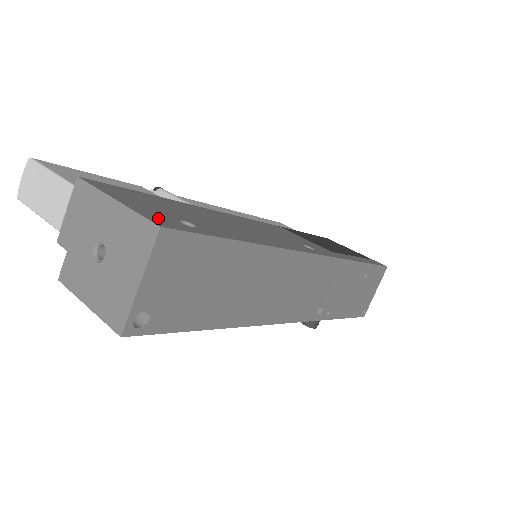
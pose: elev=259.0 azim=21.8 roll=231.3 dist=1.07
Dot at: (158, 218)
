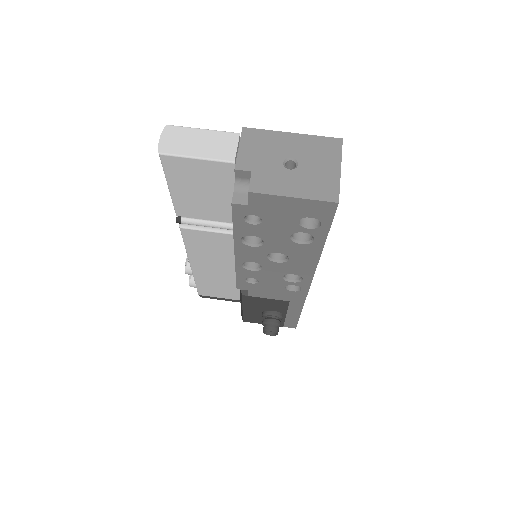
Dot at: occluded
